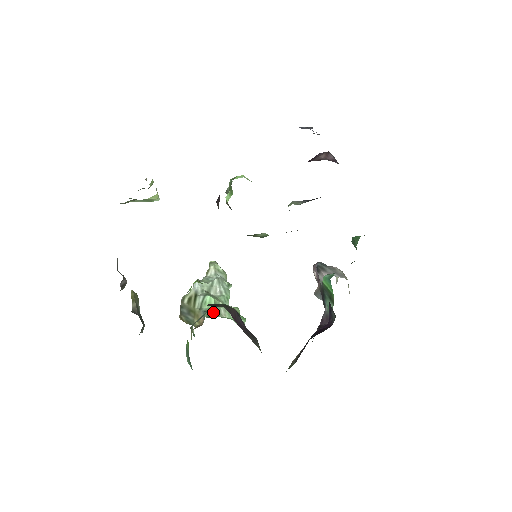
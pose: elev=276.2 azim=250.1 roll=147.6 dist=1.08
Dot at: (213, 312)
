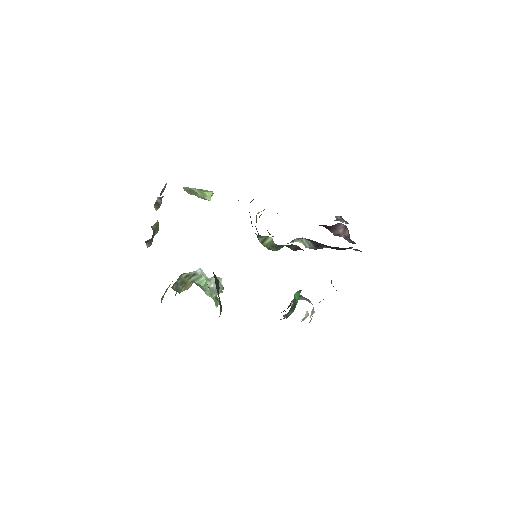
Dot at: (200, 286)
